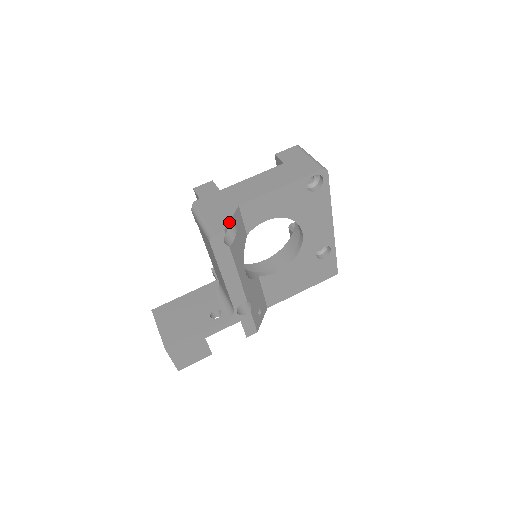
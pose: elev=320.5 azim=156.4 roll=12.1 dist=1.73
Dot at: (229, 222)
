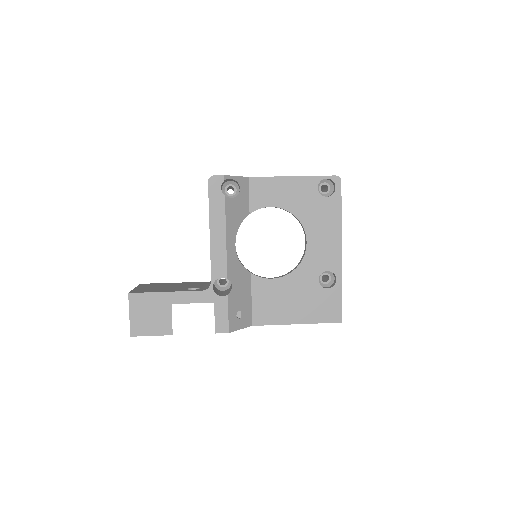
Dot at: (233, 176)
